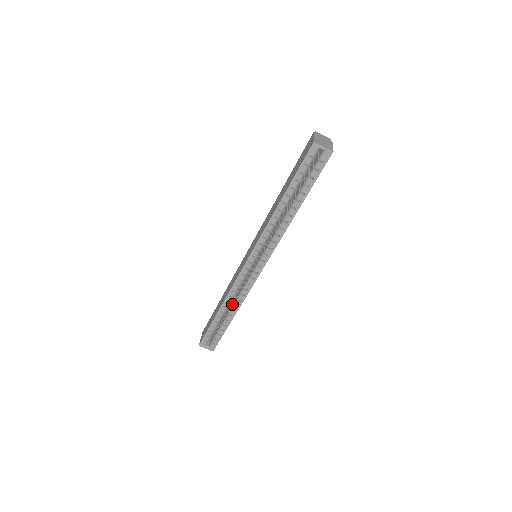
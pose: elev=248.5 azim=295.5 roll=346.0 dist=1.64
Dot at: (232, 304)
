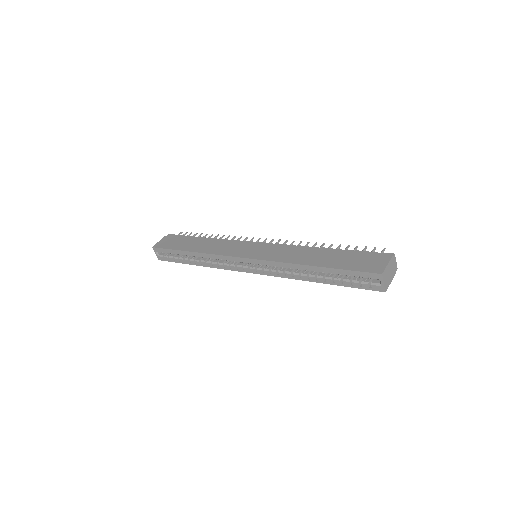
Dot at: occluded
